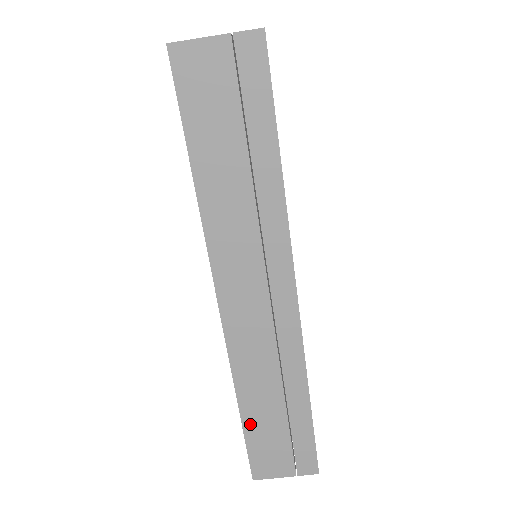
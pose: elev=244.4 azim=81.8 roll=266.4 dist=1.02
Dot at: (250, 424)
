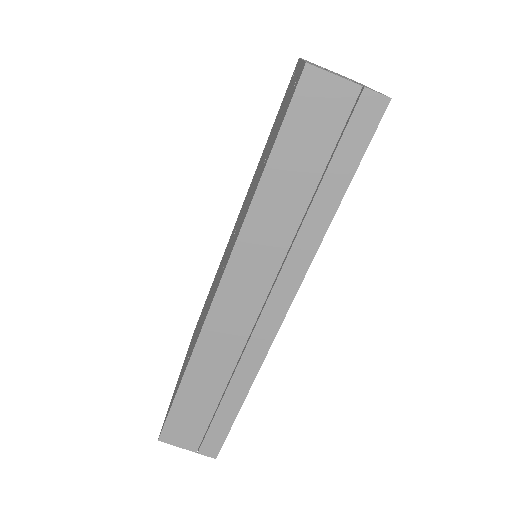
Dot at: (184, 396)
